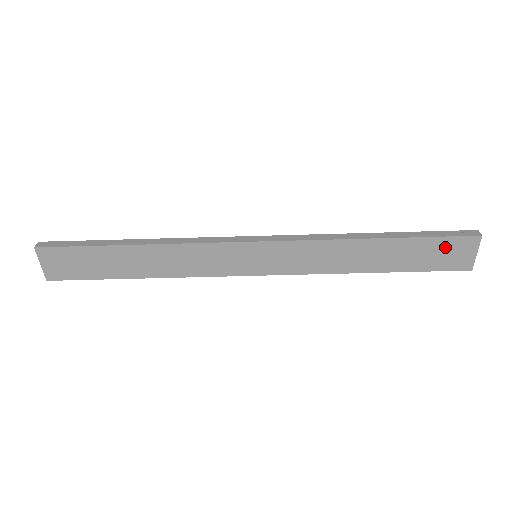
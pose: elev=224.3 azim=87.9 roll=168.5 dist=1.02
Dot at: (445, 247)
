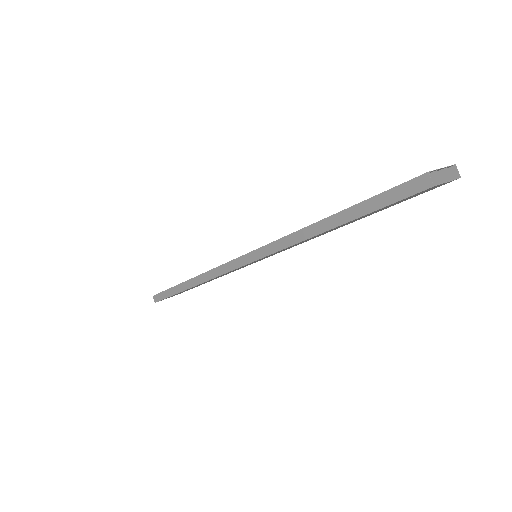
Dot at: occluded
